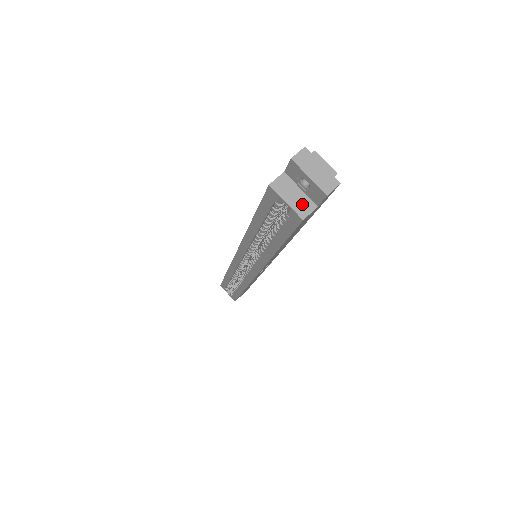
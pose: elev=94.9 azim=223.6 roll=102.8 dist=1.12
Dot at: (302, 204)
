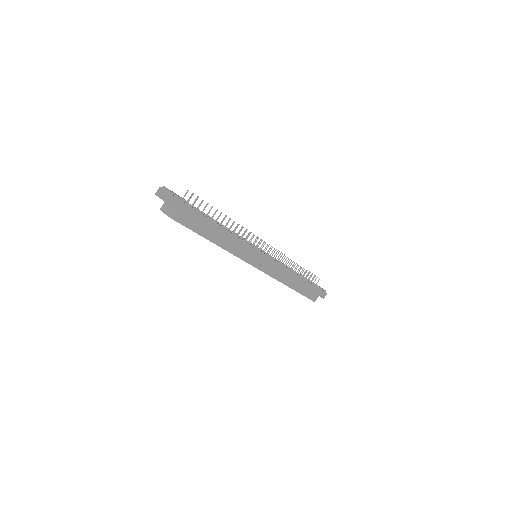
Dot at: (171, 211)
